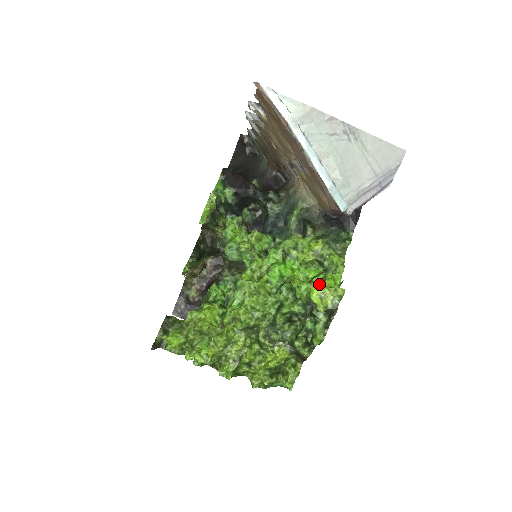
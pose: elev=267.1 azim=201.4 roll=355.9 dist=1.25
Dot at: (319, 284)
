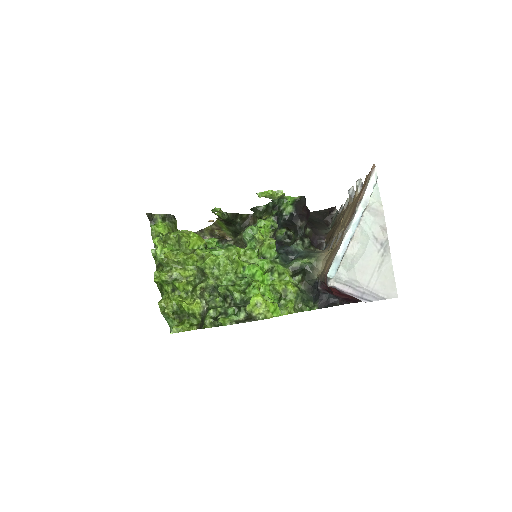
Dot at: occluded
